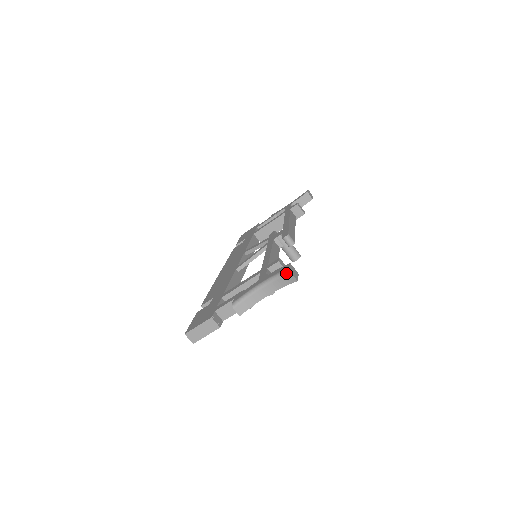
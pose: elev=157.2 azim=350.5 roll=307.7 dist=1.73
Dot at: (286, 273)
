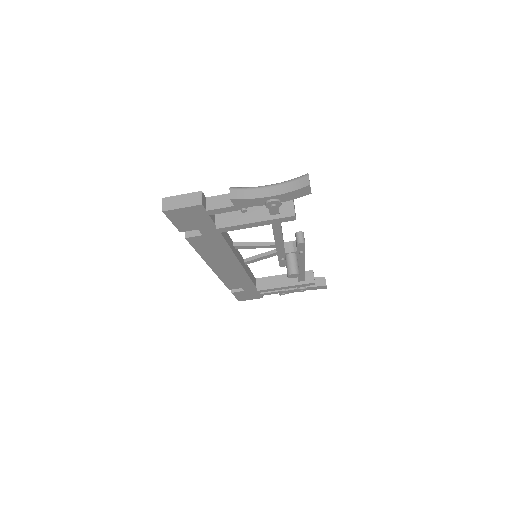
Dot at: (303, 176)
